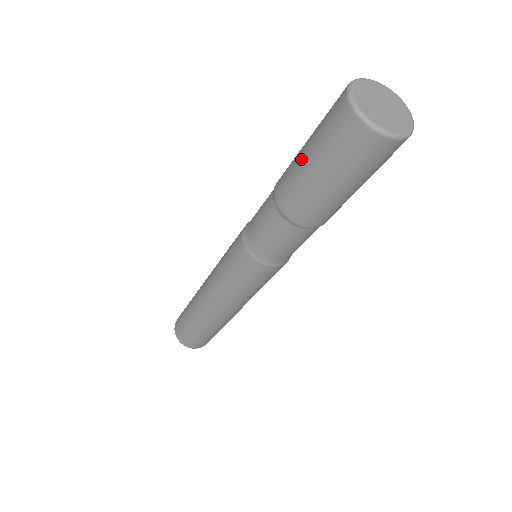
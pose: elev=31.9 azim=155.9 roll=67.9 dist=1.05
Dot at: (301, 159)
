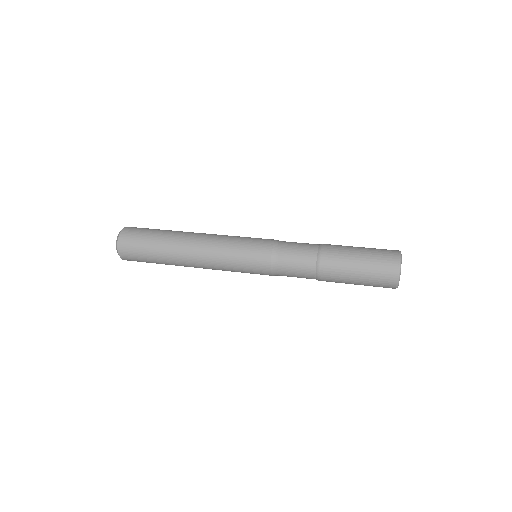
Dot at: (352, 279)
